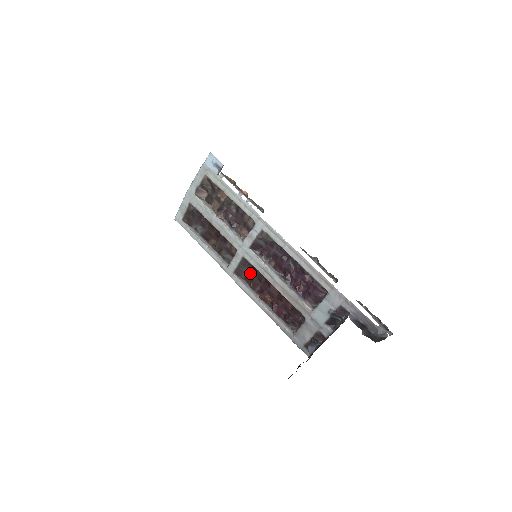
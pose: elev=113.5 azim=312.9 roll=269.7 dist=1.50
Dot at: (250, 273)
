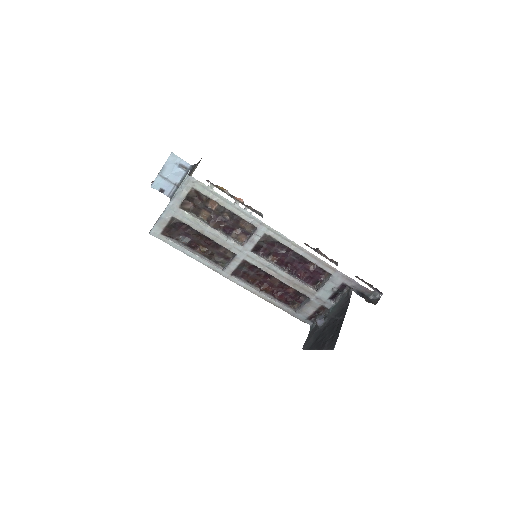
Dot at: (248, 271)
